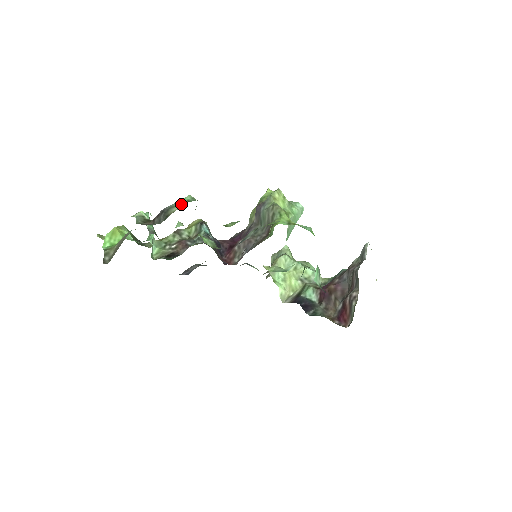
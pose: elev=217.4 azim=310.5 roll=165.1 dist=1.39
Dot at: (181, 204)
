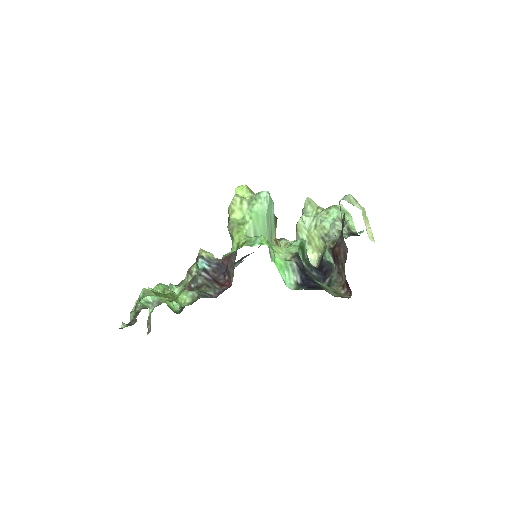
Dot at: occluded
